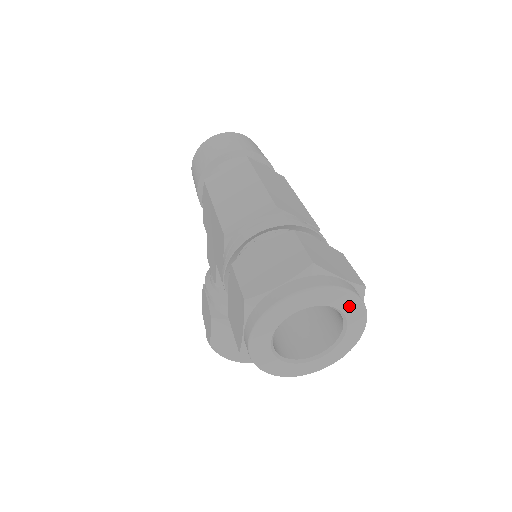
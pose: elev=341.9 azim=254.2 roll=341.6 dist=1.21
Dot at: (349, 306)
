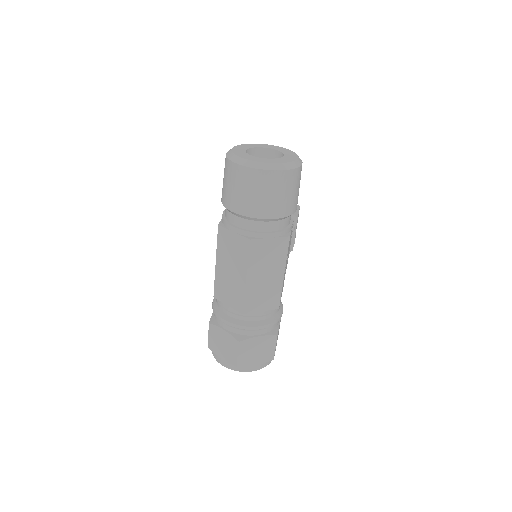
Dot at: occluded
